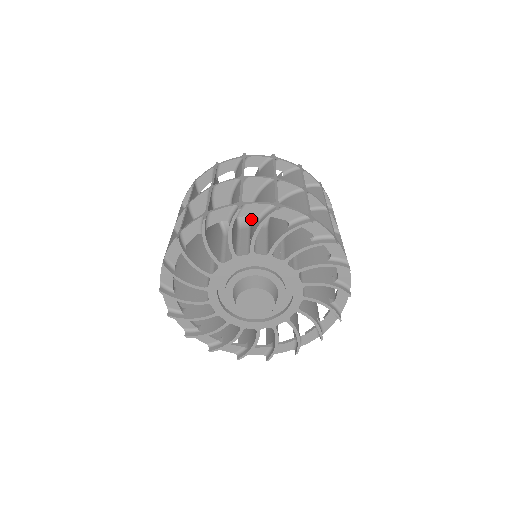
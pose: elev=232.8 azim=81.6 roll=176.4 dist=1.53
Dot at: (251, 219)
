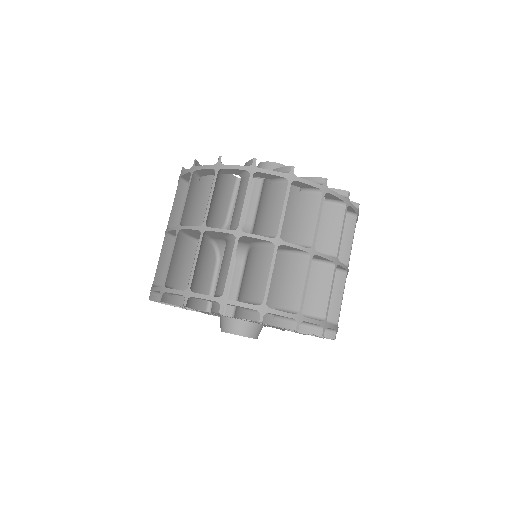
Dot at: occluded
